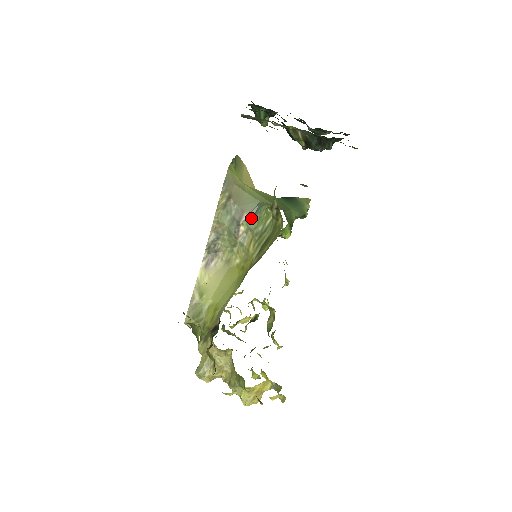
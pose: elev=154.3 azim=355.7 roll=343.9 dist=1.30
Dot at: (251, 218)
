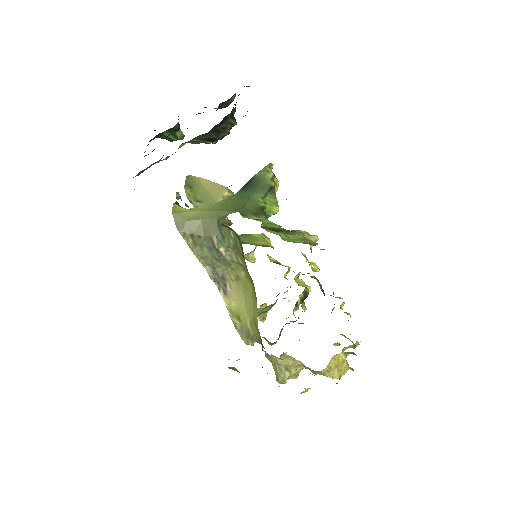
Dot at: (220, 238)
